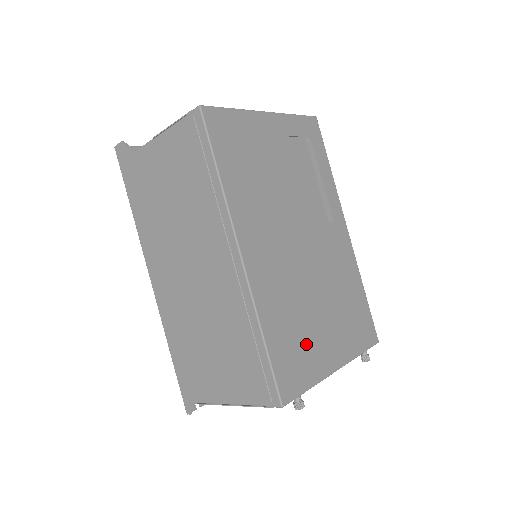
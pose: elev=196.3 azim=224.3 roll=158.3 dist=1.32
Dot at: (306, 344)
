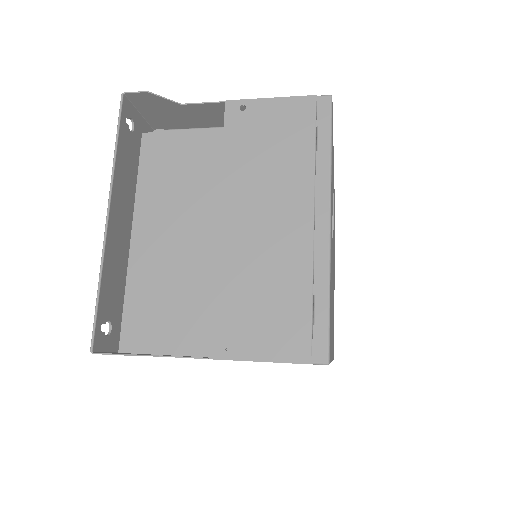
Dot at: occluded
